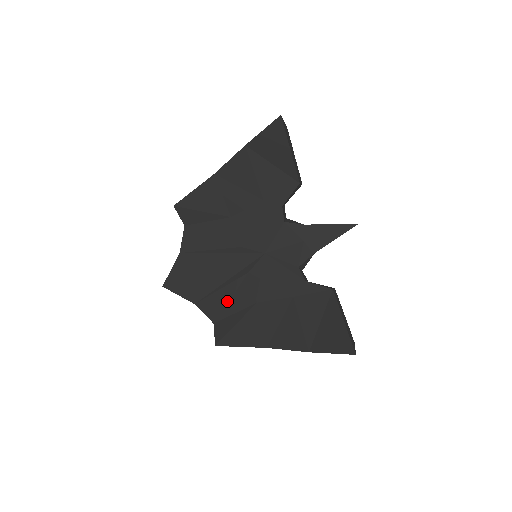
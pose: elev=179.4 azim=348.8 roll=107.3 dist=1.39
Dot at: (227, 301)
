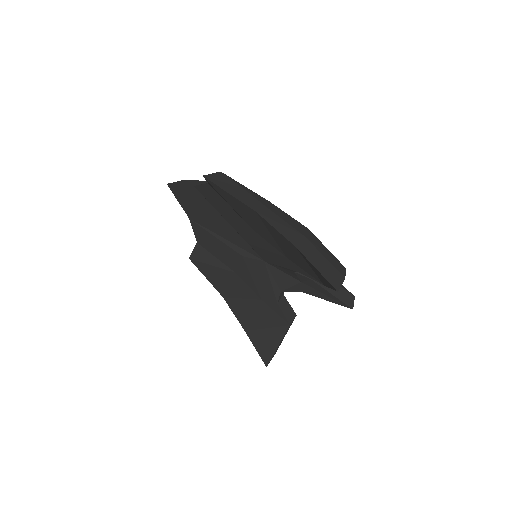
Dot at: (215, 247)
